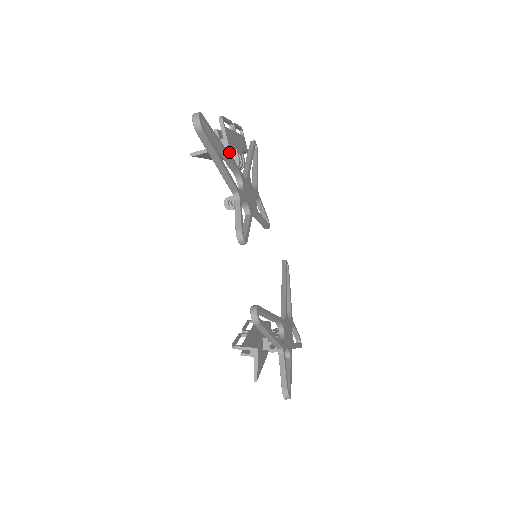
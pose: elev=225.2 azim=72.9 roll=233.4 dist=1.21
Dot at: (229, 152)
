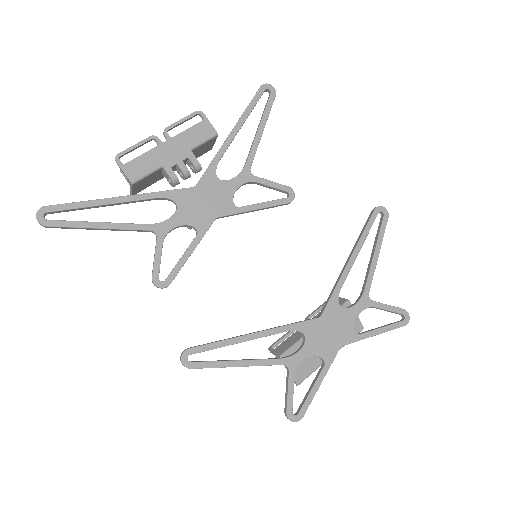
Dot at: (163, 171)
